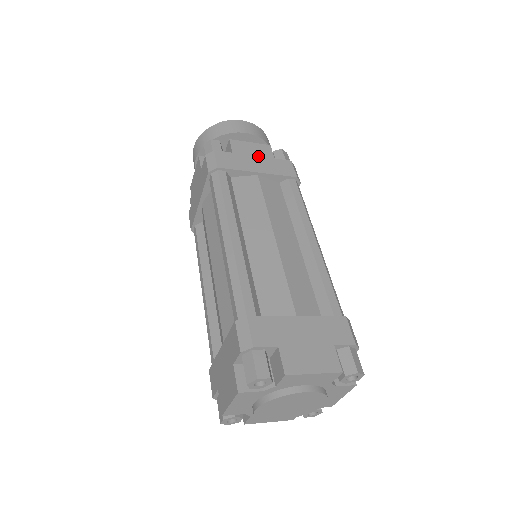
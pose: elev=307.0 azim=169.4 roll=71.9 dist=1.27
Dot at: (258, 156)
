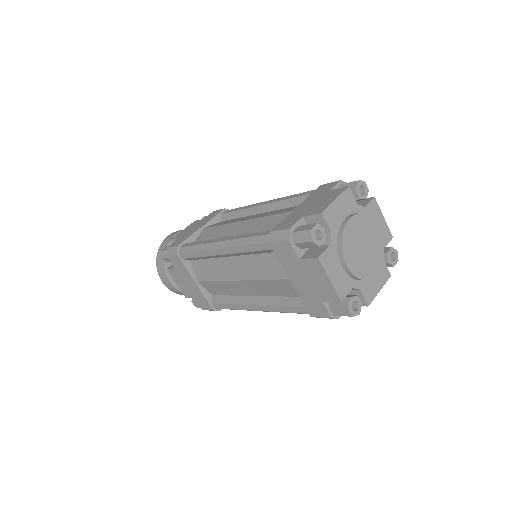
Dot at: (194, 227)
